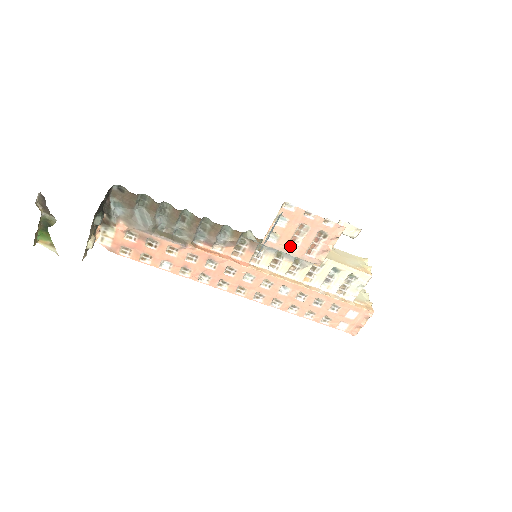
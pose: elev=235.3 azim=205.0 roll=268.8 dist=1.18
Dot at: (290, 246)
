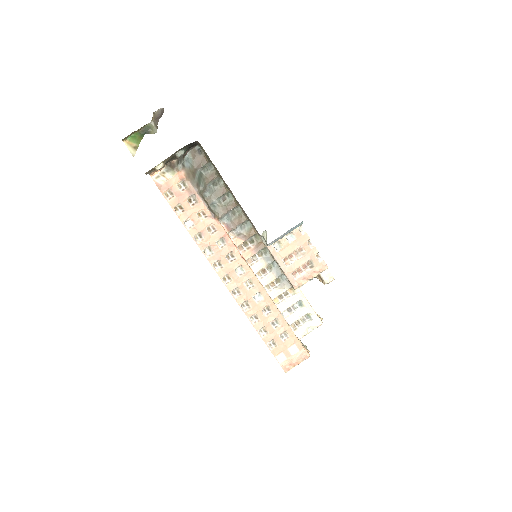
Dot at: (285, 261)
